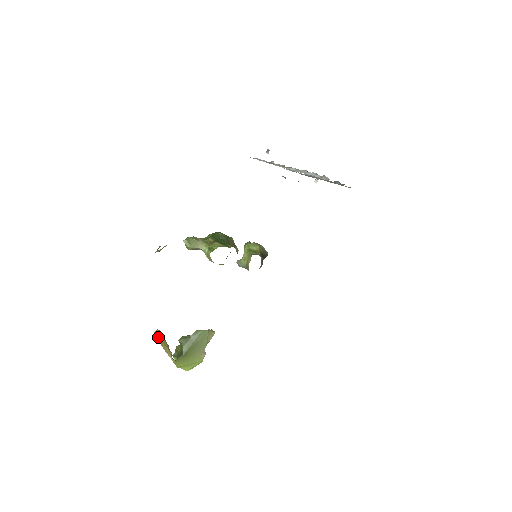
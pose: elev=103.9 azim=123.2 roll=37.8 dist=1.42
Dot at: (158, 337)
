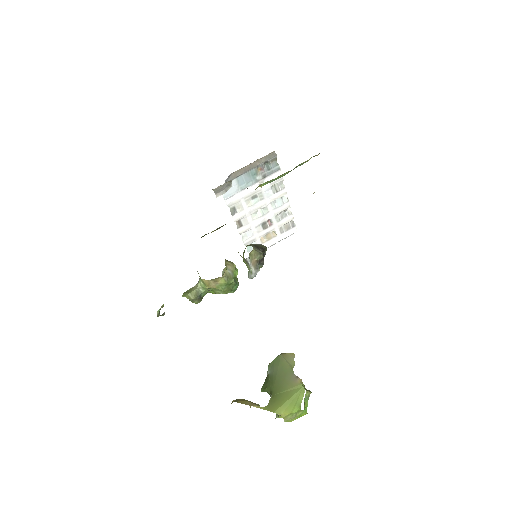
Dot at: occluded
